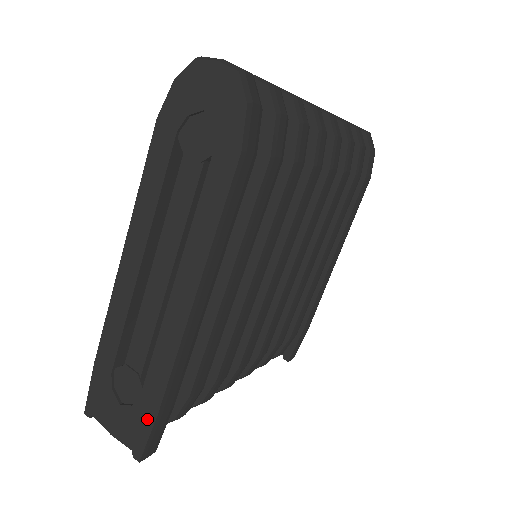
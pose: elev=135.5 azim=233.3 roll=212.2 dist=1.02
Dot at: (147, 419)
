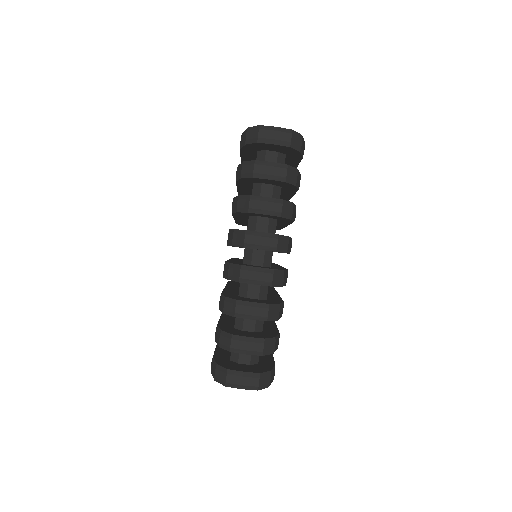
Dot at: occluded
